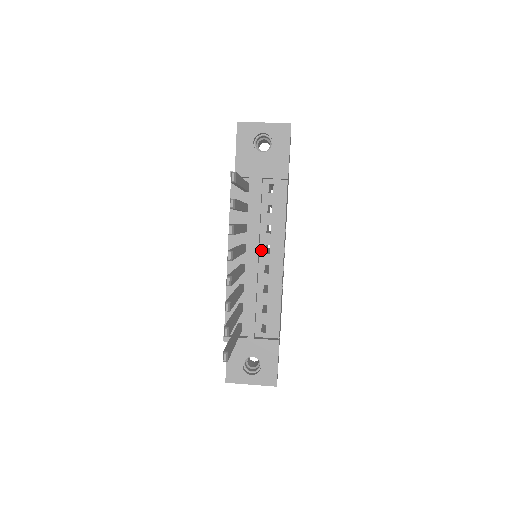
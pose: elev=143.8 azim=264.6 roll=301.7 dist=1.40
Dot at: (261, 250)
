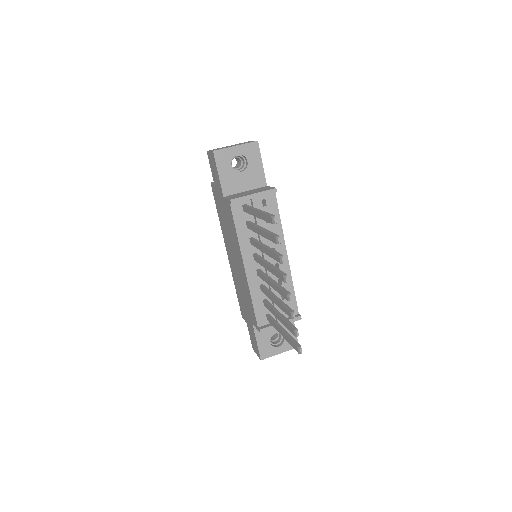
Dot at: occluded
